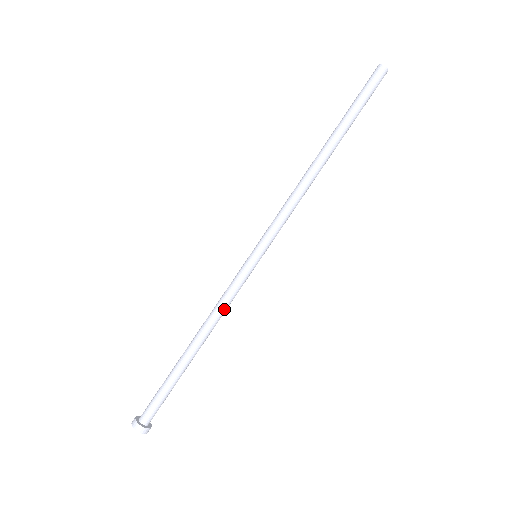
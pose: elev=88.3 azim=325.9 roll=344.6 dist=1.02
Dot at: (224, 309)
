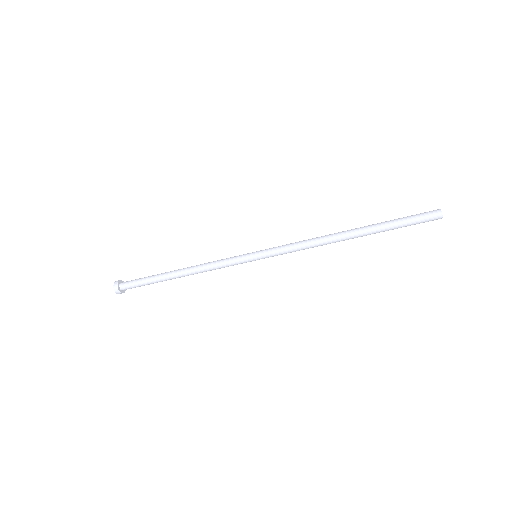
Dot at: occluded
